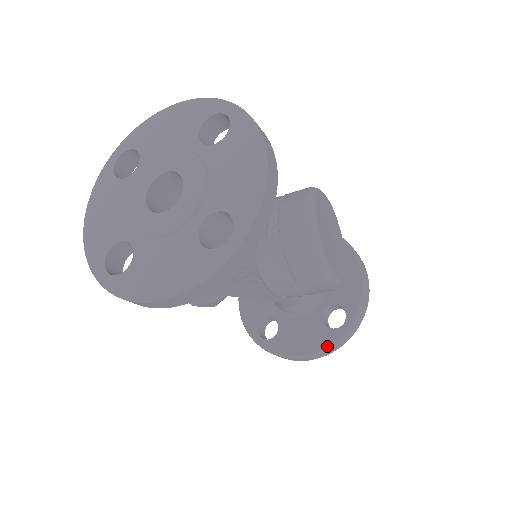
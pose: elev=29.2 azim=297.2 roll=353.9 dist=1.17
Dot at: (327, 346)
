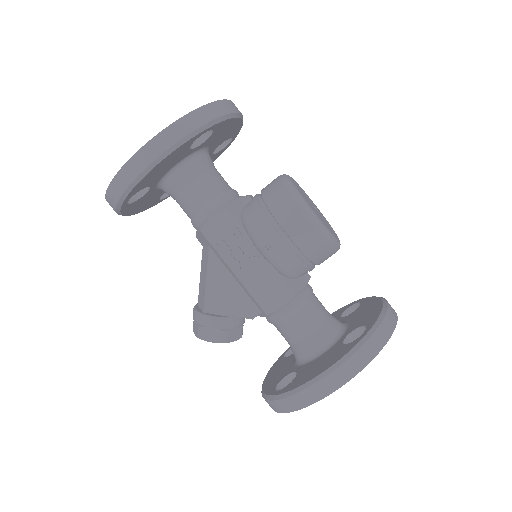
Dot at: (345, 355)
